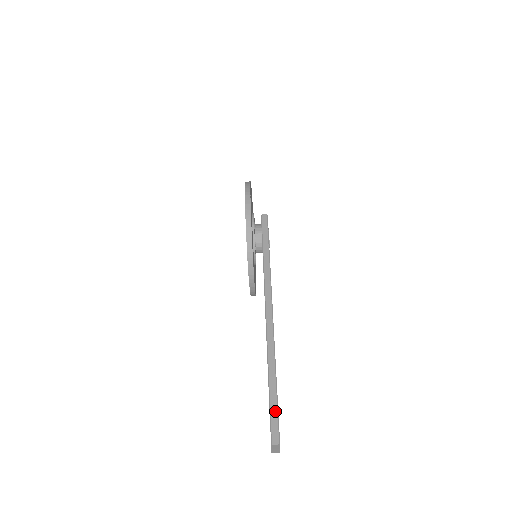
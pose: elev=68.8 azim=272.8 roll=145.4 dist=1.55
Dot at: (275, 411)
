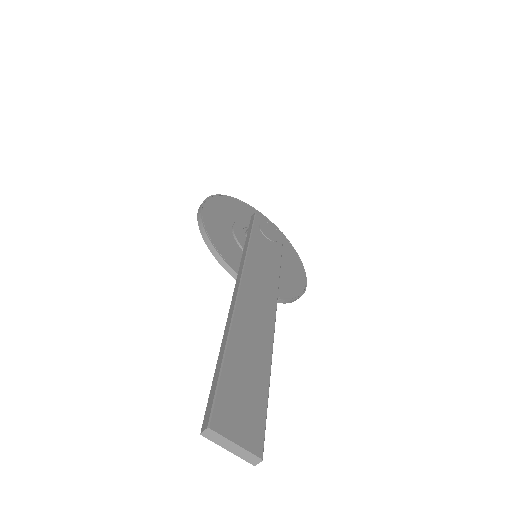
Dot at: (214, 388)
